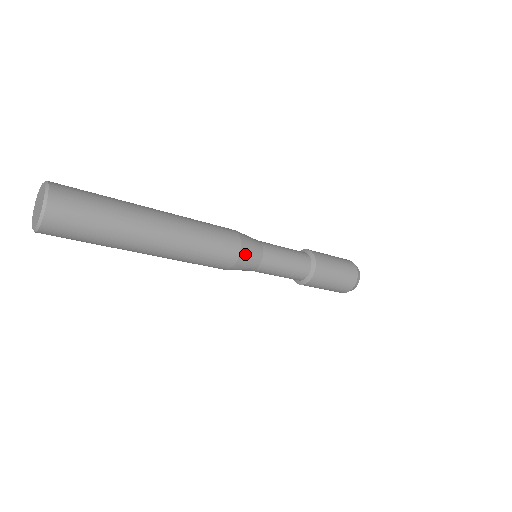
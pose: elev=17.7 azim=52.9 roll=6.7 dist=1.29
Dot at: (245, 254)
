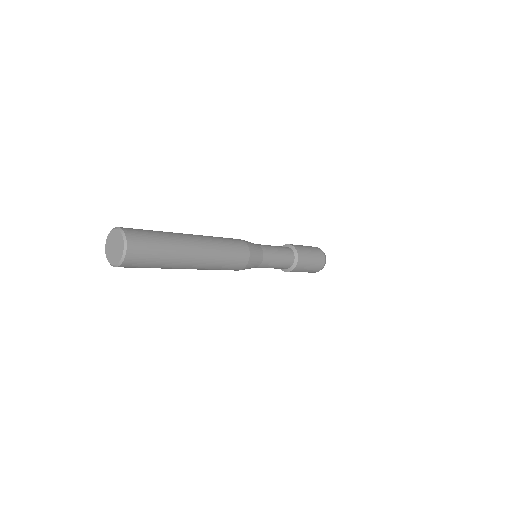
Dot at: (253, 252)
